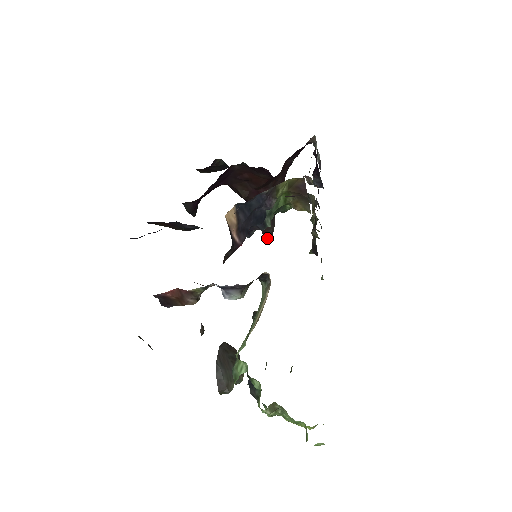
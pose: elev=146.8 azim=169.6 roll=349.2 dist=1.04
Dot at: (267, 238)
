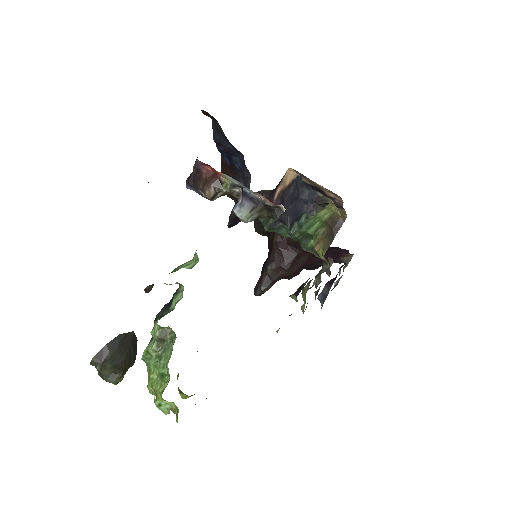
Dot at: (255, 293)
